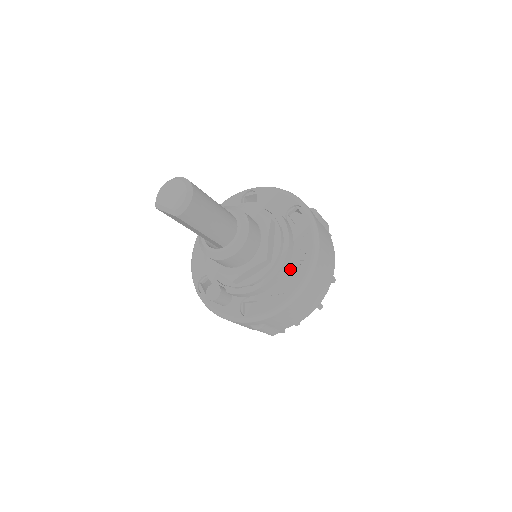
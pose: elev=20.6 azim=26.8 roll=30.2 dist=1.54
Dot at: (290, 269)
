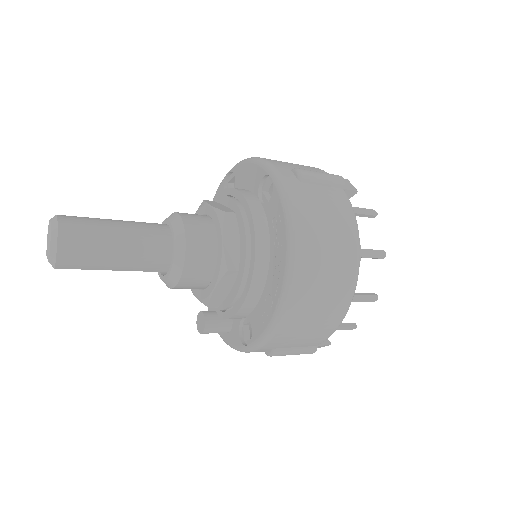
Dot at: (270, 271)
